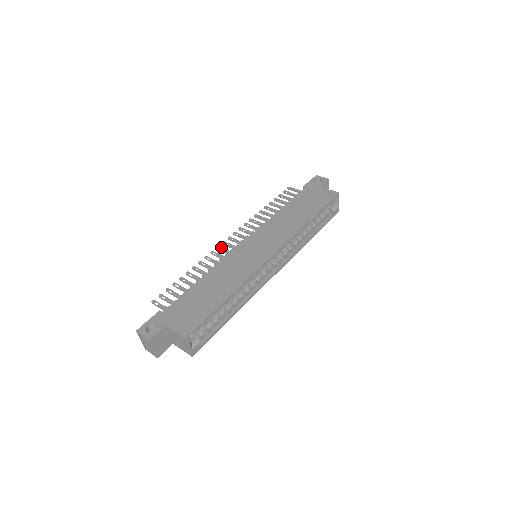
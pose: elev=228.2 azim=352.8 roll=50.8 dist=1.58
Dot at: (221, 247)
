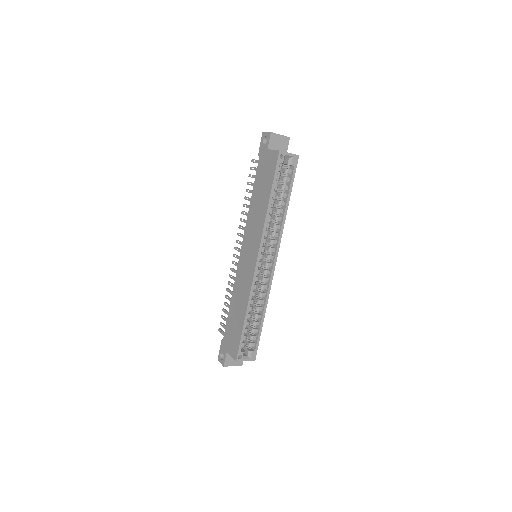
Dot at: (233, 262)
